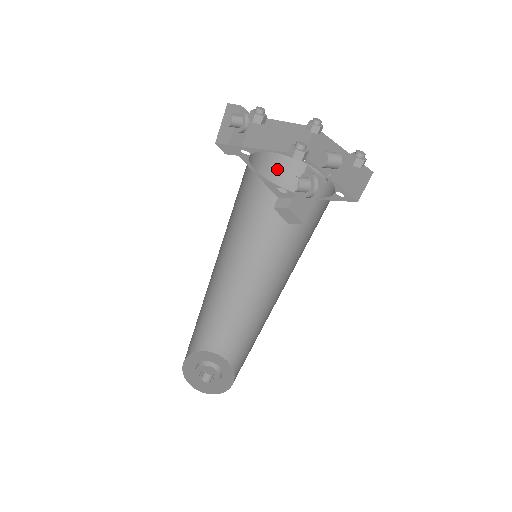
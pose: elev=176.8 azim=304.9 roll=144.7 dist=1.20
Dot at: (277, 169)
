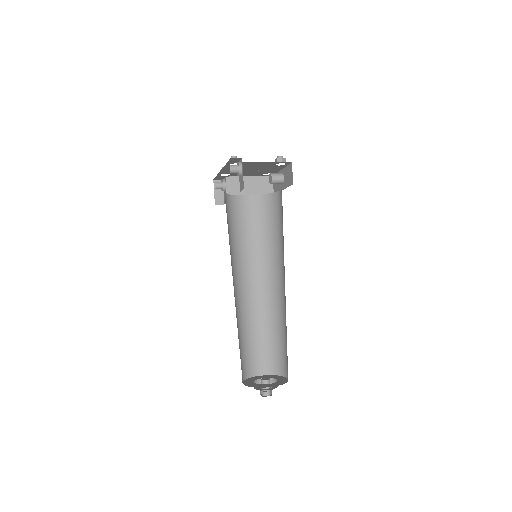
Dot at: (256, 205)
